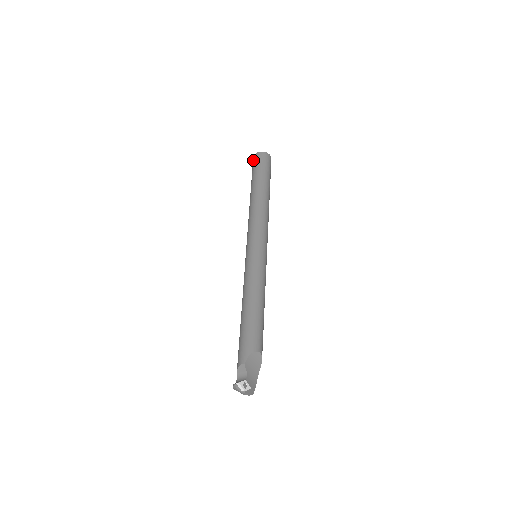
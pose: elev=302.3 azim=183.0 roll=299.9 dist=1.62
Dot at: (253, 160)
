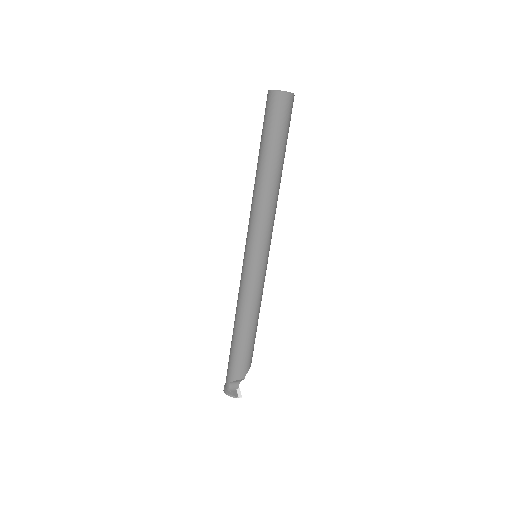
Dot at: (277, 101)
